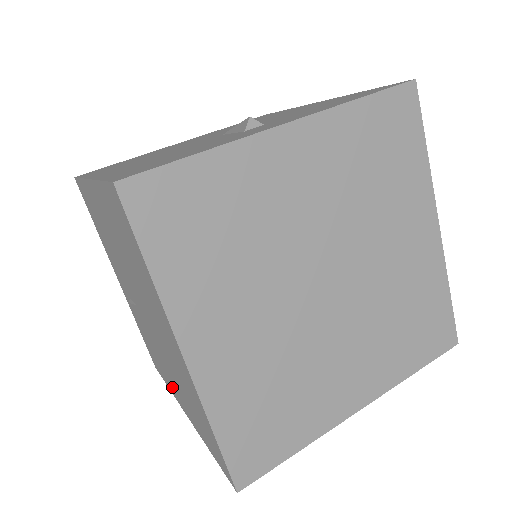
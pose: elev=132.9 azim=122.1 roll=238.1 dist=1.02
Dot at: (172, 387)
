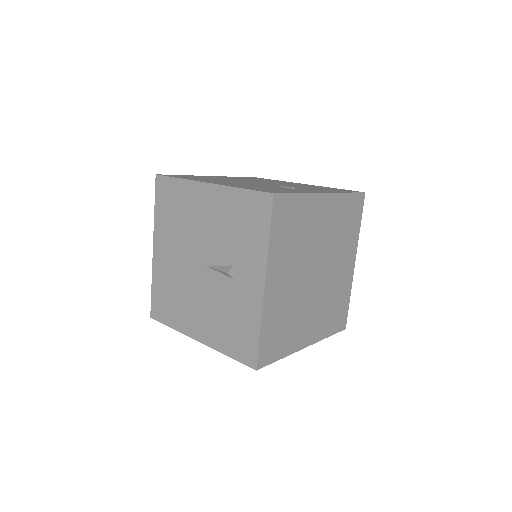
Dot at: occluded
